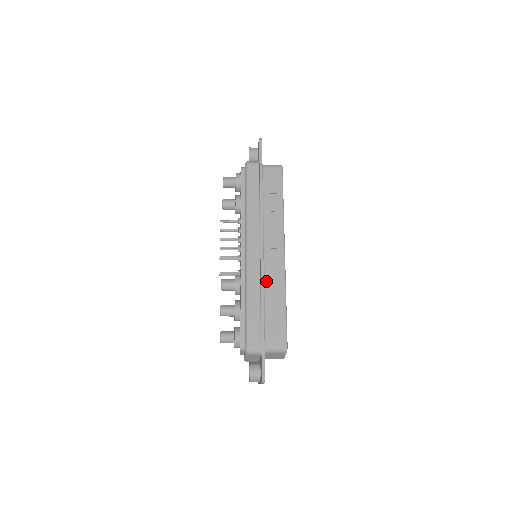
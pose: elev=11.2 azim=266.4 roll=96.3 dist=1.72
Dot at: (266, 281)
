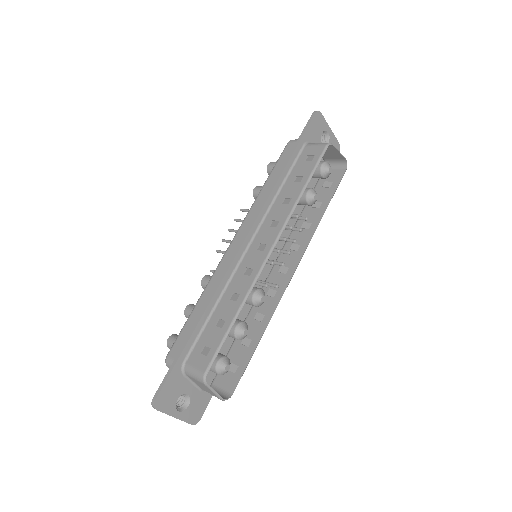
Dot at: (231, 282)
